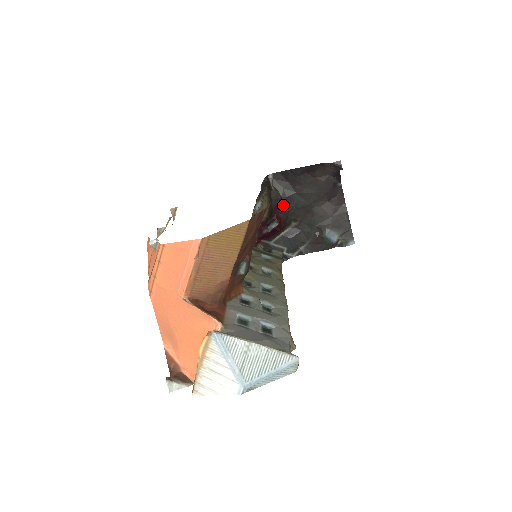
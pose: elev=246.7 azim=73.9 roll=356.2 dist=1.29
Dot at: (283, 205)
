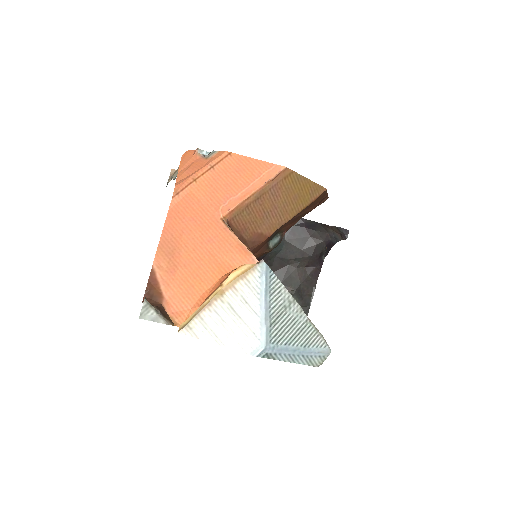
Dot at: occluded
